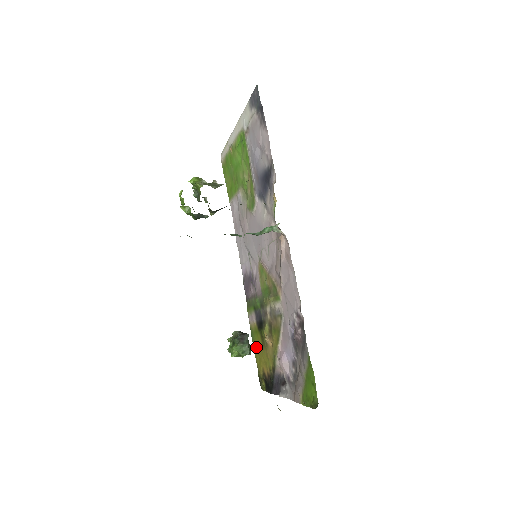
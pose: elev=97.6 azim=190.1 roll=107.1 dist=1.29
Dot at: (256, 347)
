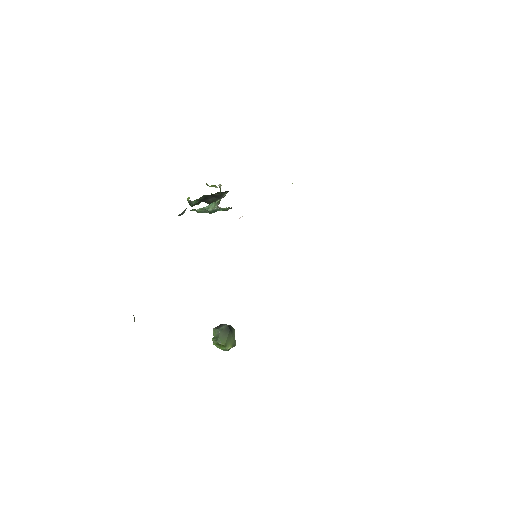
Dot at: occluded
